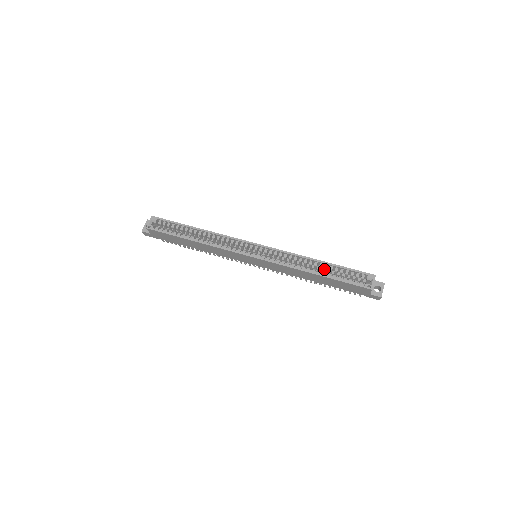
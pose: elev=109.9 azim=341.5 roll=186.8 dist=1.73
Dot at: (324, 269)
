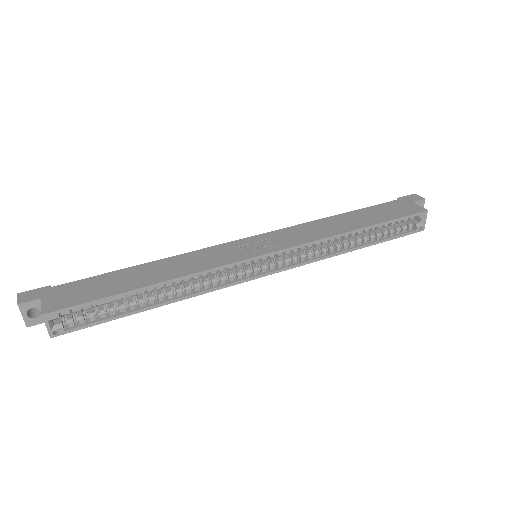
Dot at: (361, 231)
